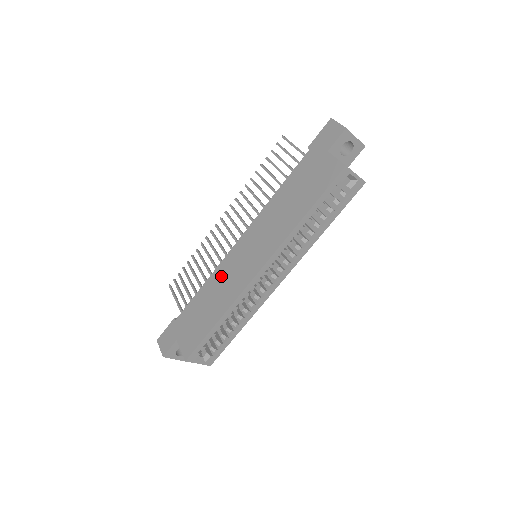
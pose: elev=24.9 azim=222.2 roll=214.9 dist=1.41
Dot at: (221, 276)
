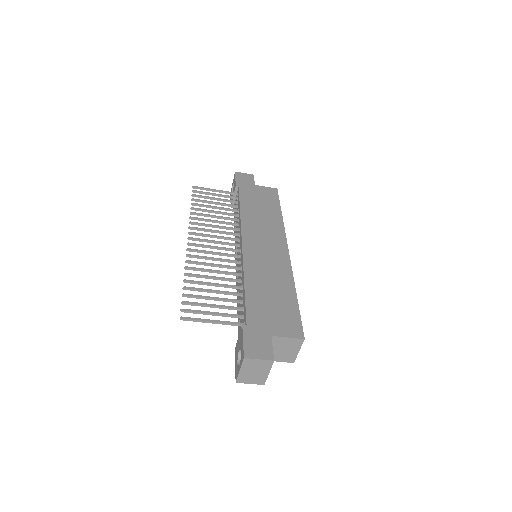
Dot at: (257, 268)
